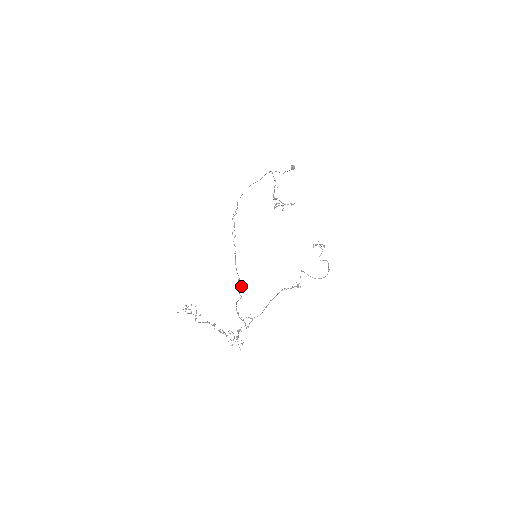
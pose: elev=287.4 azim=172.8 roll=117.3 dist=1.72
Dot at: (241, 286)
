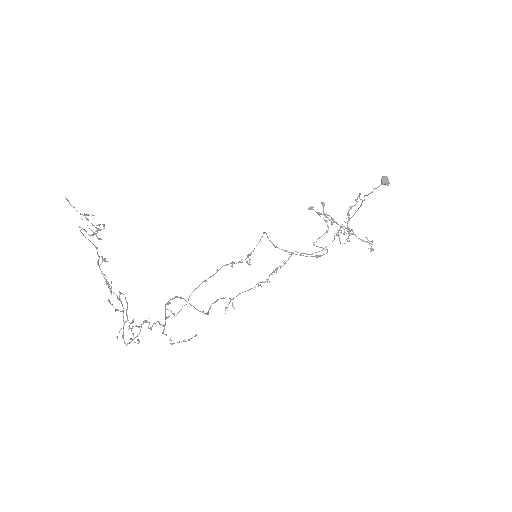
Dot at: occluded
